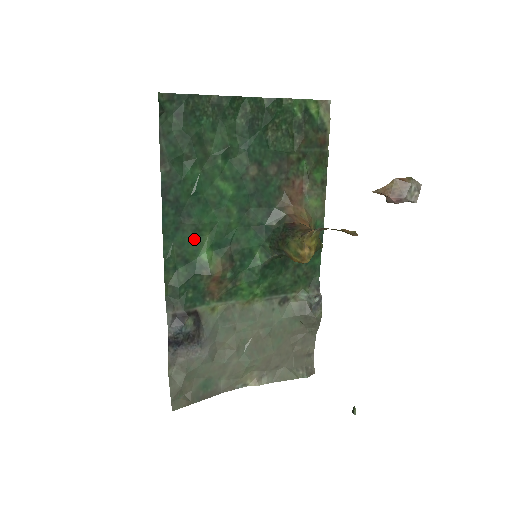
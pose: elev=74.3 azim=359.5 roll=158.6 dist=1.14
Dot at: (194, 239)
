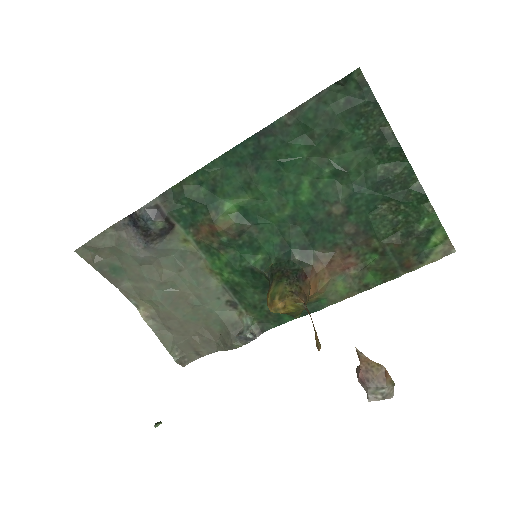
Dot at: (238, 186)
